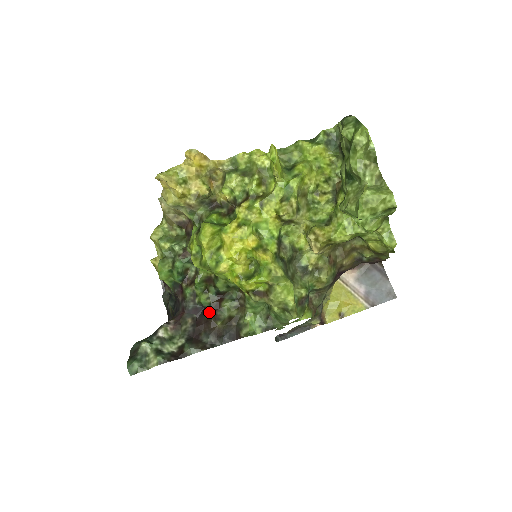
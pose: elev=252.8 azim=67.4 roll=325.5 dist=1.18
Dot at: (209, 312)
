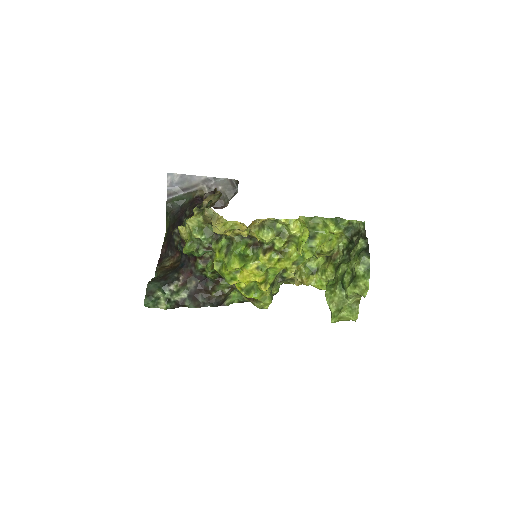
Dot at: (209, 284)
